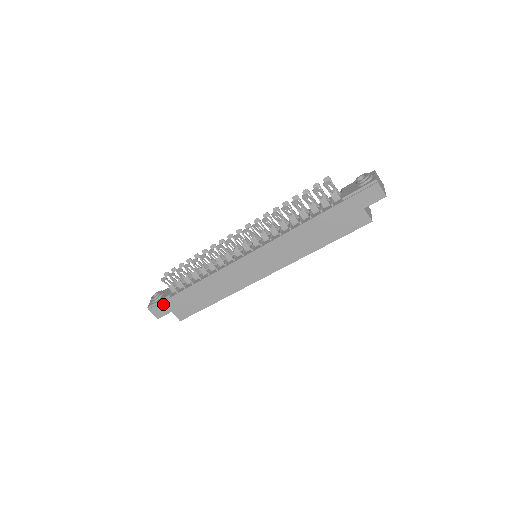
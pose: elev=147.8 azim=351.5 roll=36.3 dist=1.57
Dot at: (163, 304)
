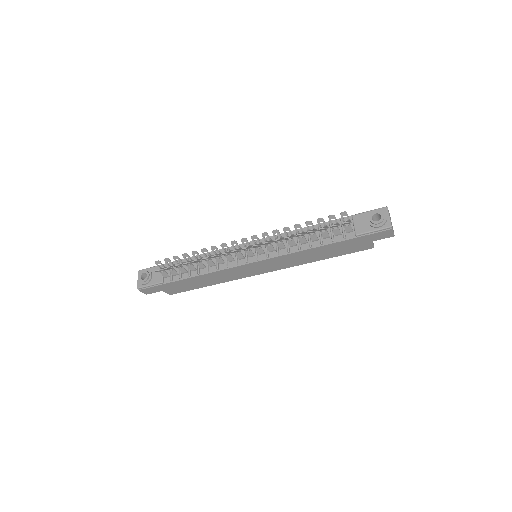
Dot at: (155, 287)
